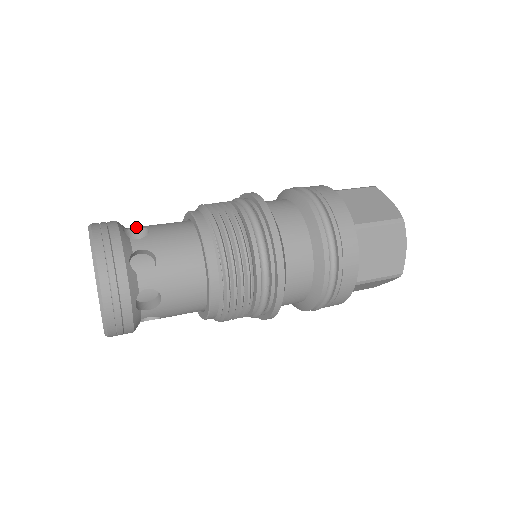
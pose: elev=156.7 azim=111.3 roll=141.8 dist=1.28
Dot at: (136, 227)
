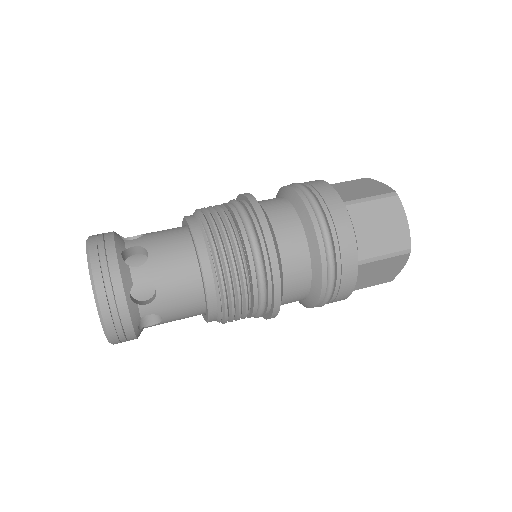
Dot at: (133, 236)
